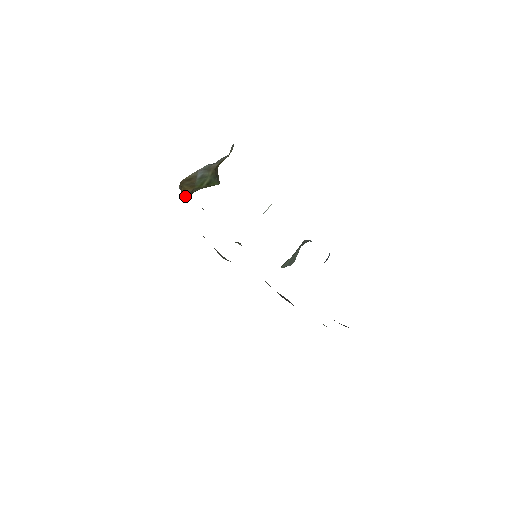
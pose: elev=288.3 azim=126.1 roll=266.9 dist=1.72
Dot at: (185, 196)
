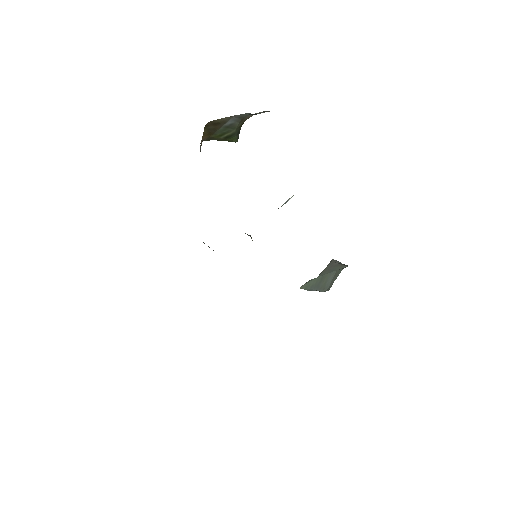
Dot at: (201, 145)
